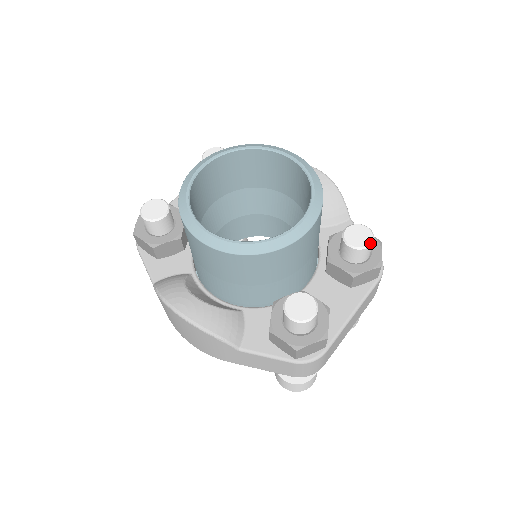
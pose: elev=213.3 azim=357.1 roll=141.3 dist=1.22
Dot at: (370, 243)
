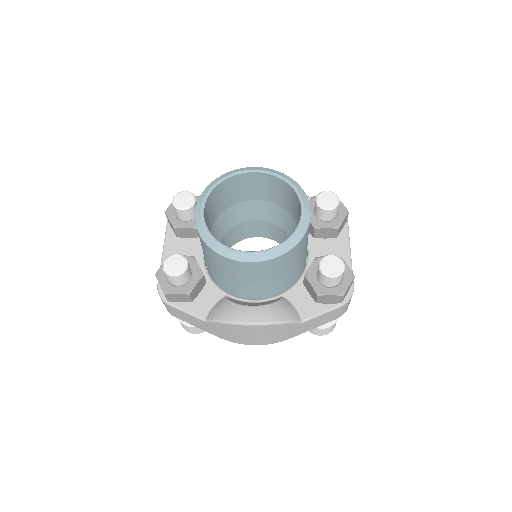
Dot at: (338, 200)
